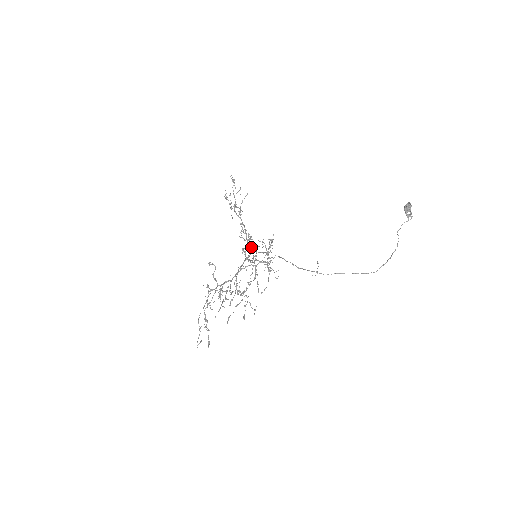
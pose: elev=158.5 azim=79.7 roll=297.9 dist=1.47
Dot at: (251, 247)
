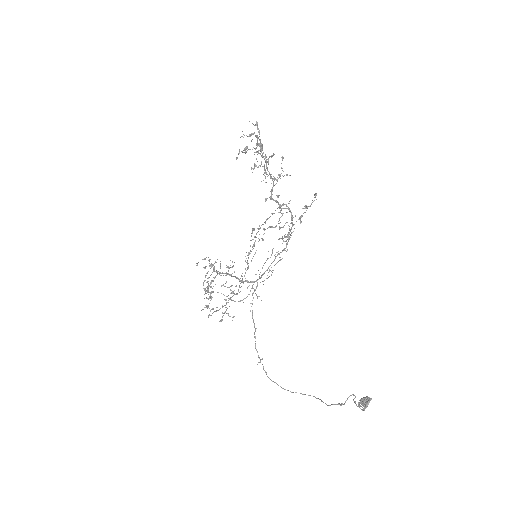
Dot at: (280, 206)
